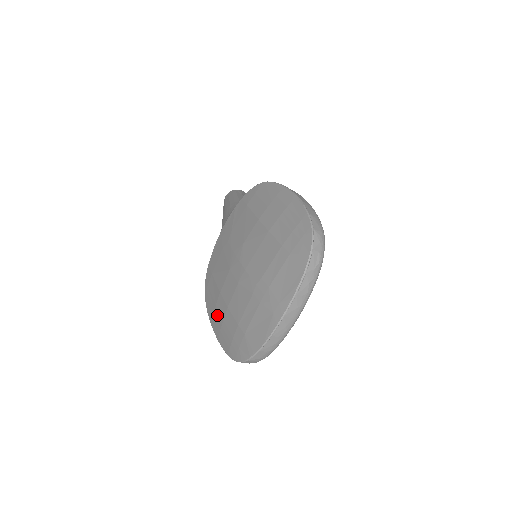
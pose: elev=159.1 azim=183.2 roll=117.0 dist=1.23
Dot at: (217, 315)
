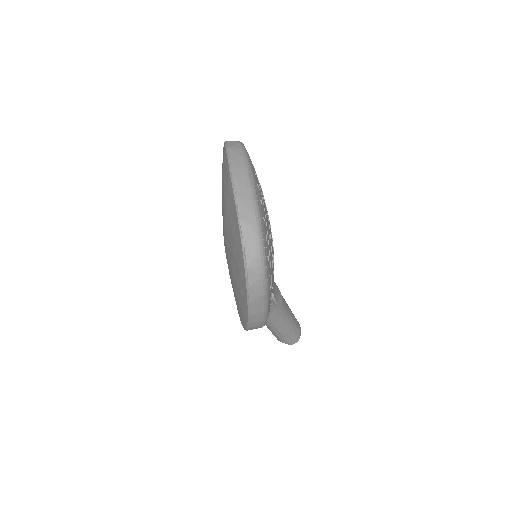
Dot at: (239, 299)
